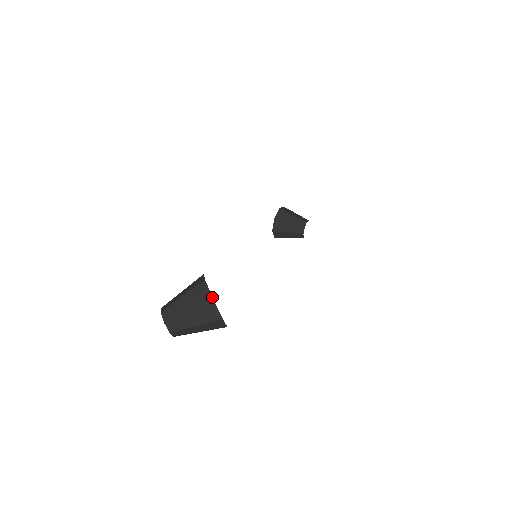
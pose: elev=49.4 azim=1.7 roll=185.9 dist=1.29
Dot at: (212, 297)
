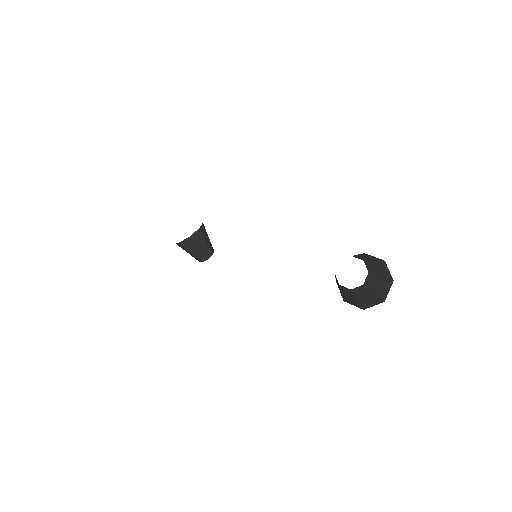
Dot at: occluded
